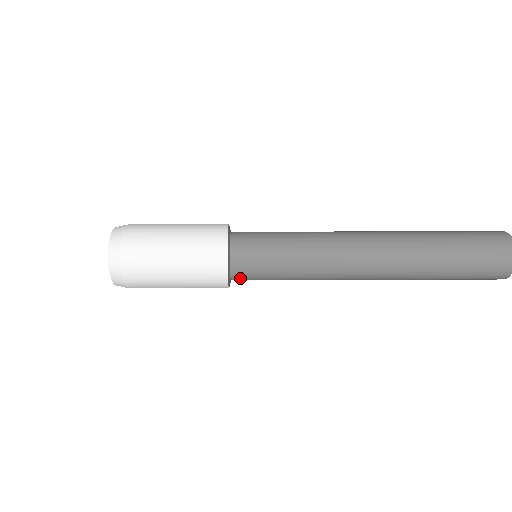
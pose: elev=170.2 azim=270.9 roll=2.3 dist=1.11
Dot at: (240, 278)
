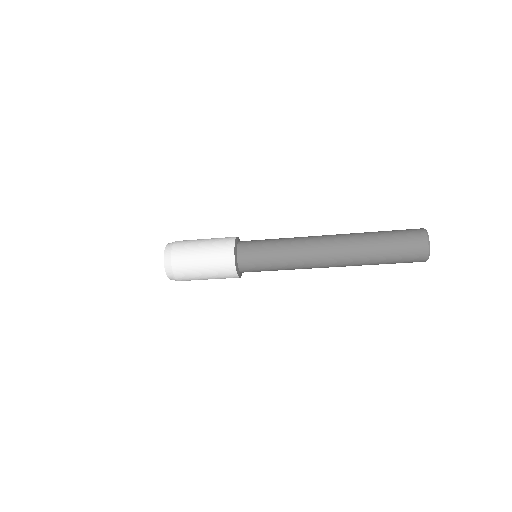
Dot at: occluded
